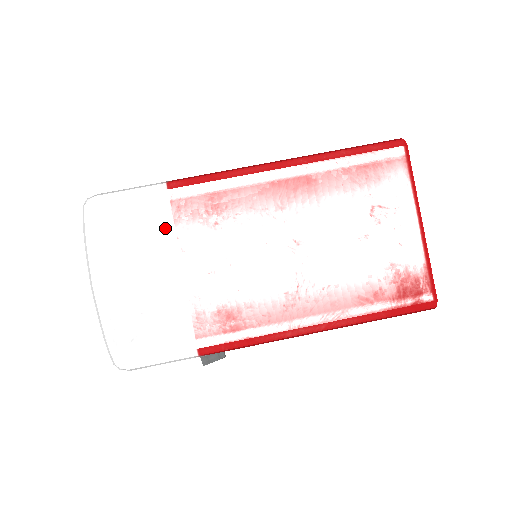
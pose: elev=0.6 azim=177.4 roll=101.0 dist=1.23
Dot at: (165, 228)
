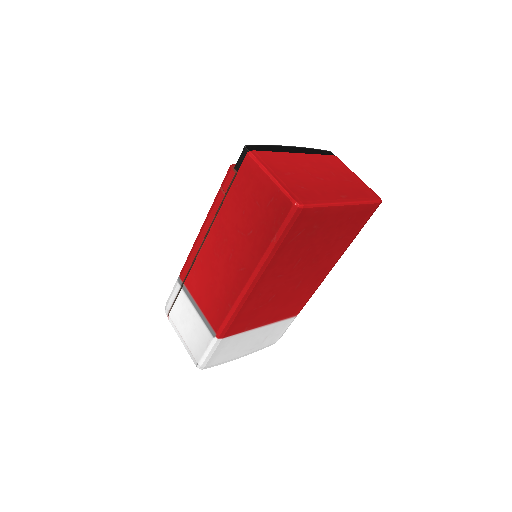
Dot at: (239, 336)
